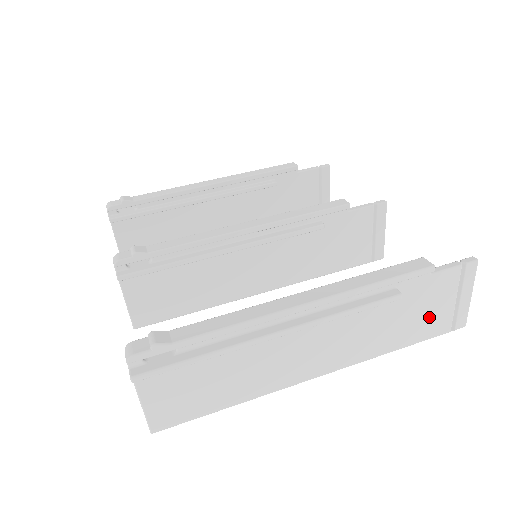
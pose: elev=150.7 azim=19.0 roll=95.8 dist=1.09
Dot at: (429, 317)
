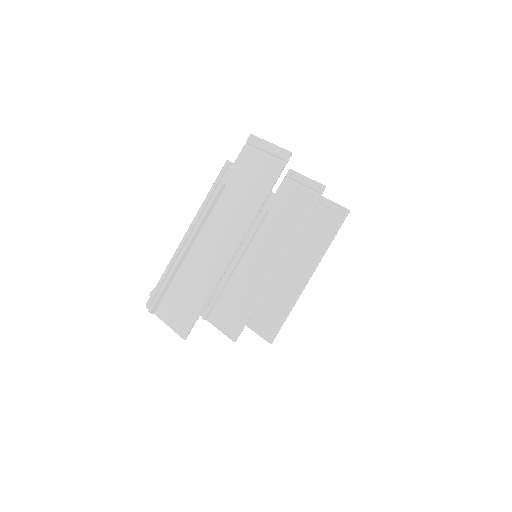
Dot at: (259, 173)
